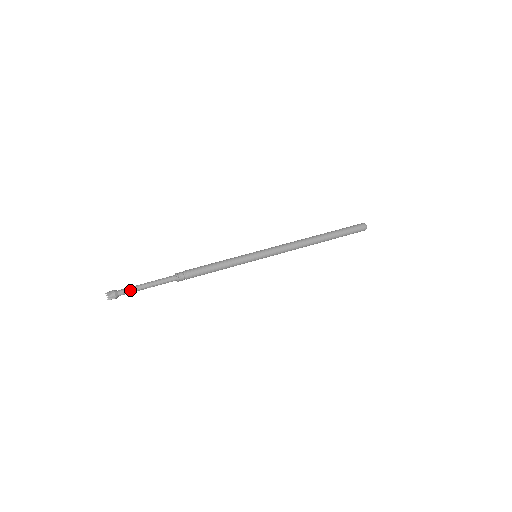
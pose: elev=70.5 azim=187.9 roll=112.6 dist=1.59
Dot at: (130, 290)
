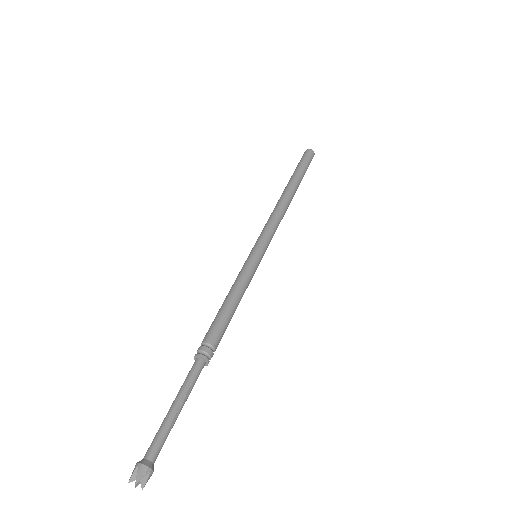
Dot at: (158, 437)
